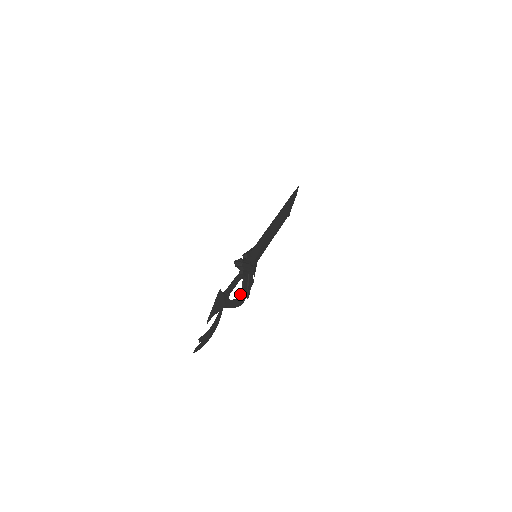
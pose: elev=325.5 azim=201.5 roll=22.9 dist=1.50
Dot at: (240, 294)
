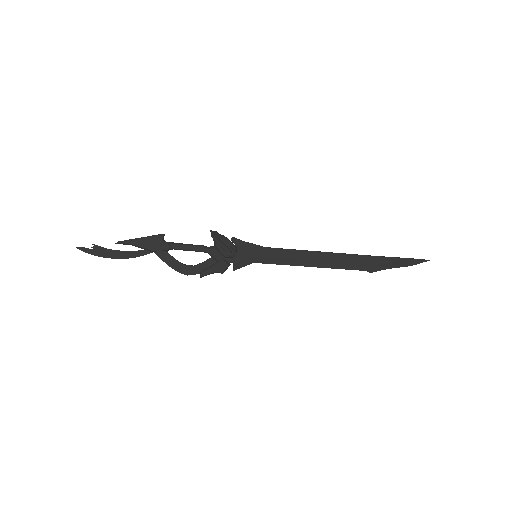
Dot at: occluded
